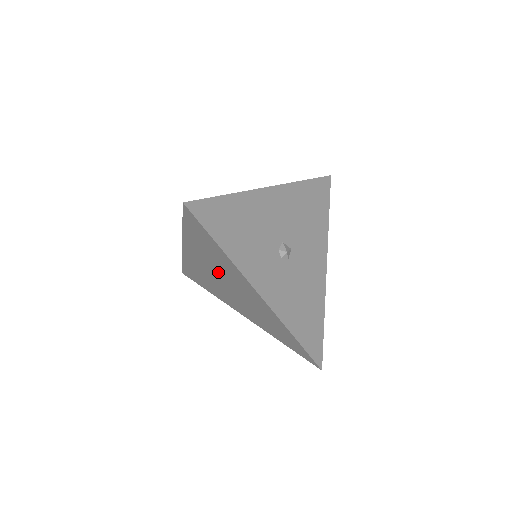
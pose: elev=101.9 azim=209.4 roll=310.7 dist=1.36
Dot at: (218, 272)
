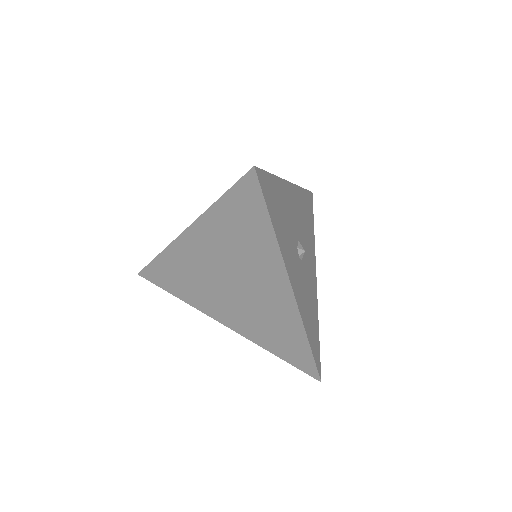
Dot at: (230, 264)
